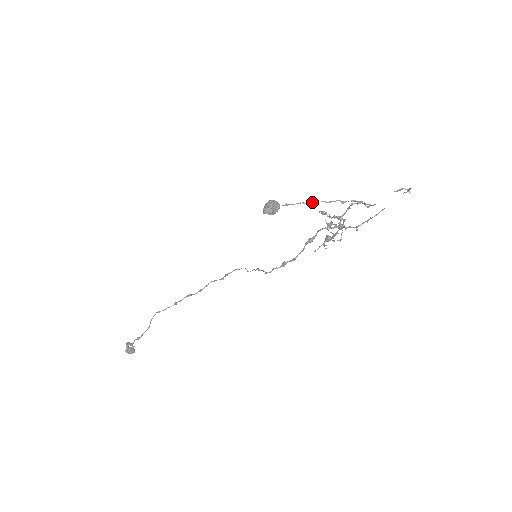
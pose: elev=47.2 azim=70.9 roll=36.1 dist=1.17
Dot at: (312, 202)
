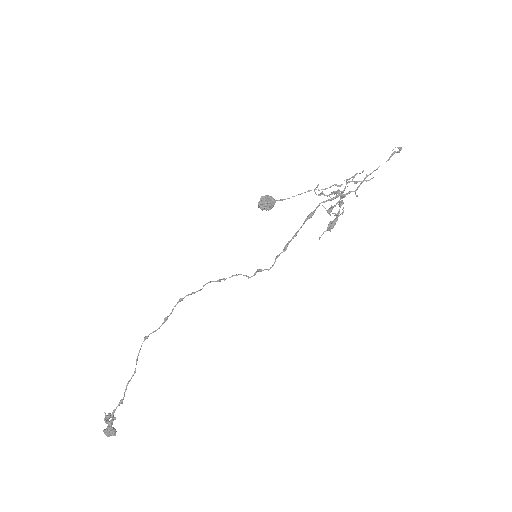
Dot at: (307, 191)
